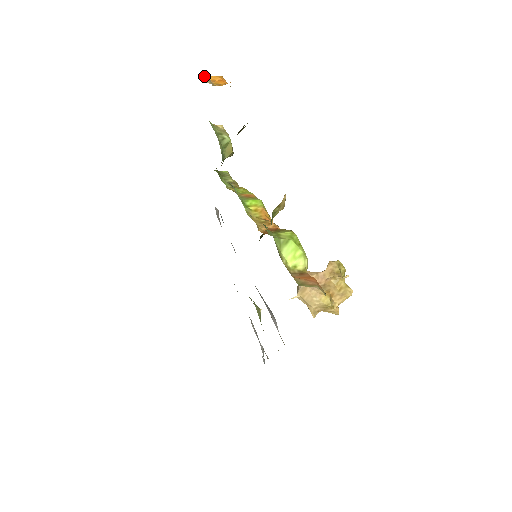
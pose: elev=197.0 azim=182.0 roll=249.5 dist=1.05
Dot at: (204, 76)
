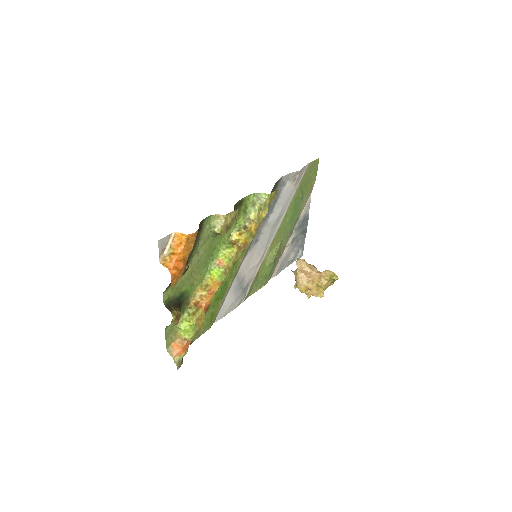
Dot at: (177, 232)
